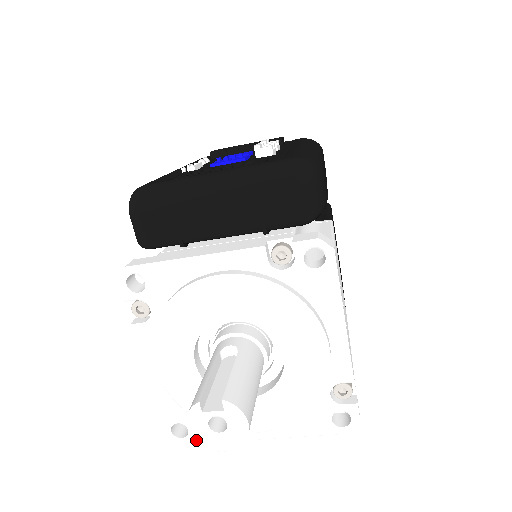
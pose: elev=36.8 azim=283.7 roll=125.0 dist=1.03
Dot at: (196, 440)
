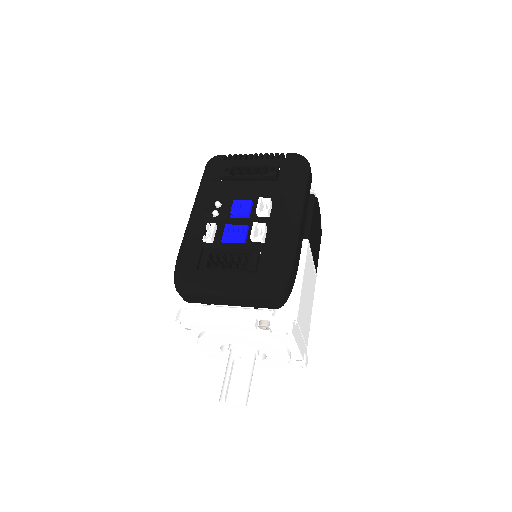
Dot at: occluded
